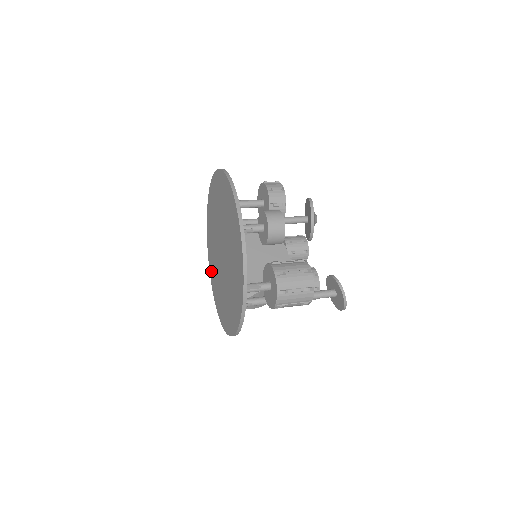
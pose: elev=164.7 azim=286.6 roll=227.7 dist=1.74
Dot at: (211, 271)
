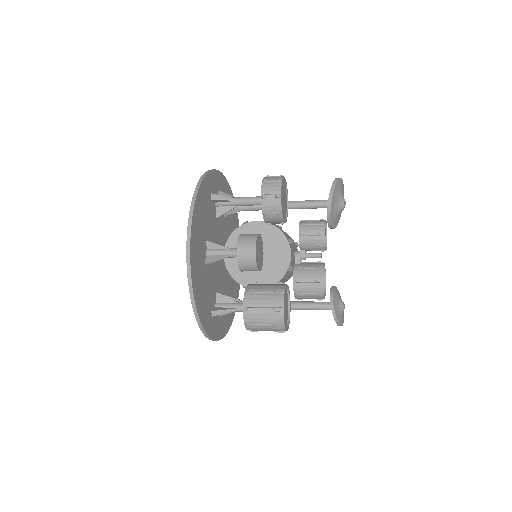
Dot at: occluded
